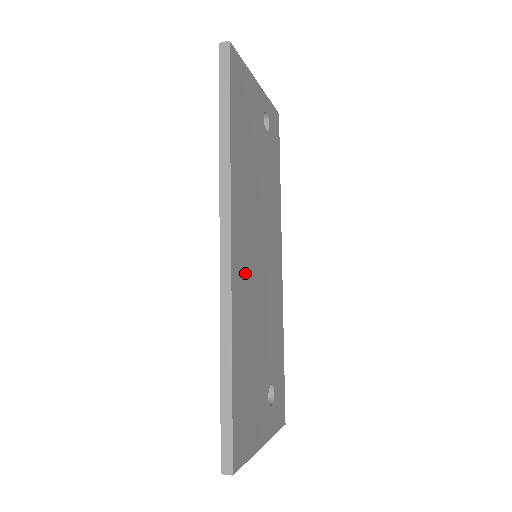
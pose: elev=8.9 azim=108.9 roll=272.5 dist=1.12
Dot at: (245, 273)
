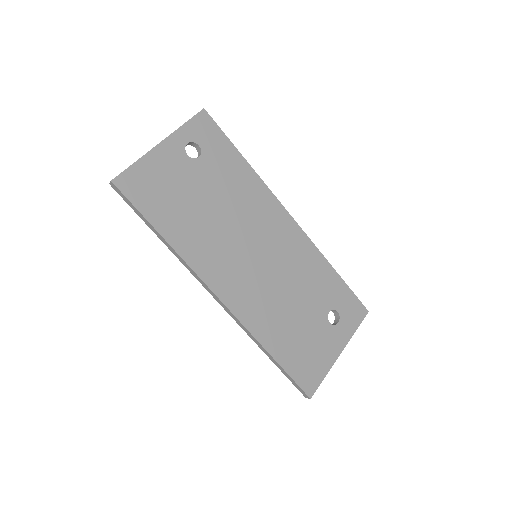
Dot at: (247, 292)
